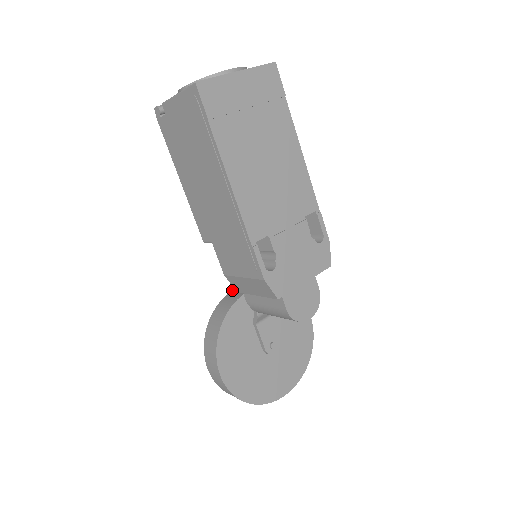
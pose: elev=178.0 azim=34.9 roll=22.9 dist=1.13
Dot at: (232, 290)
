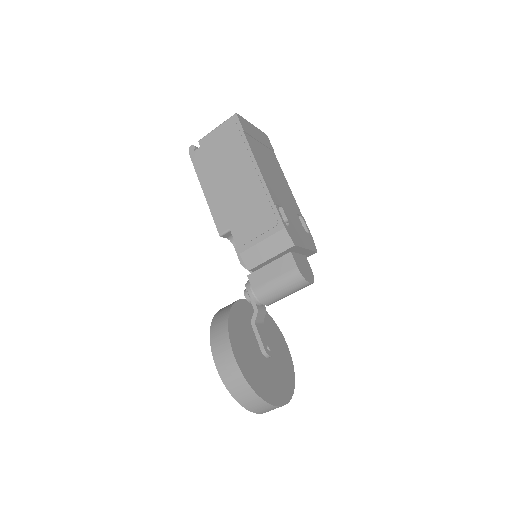
Dot at: occluded
